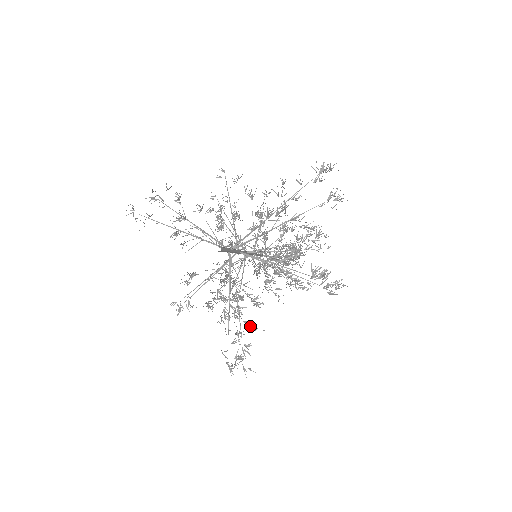
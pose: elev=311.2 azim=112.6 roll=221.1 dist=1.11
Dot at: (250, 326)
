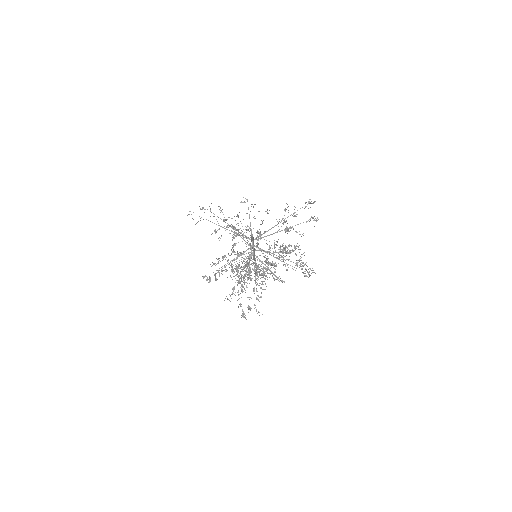
Dot at: occluded
